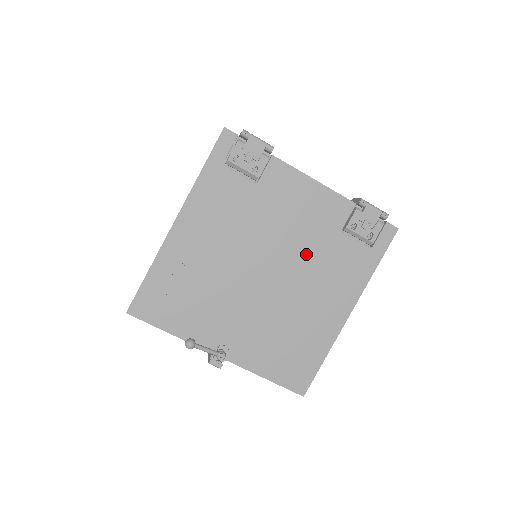
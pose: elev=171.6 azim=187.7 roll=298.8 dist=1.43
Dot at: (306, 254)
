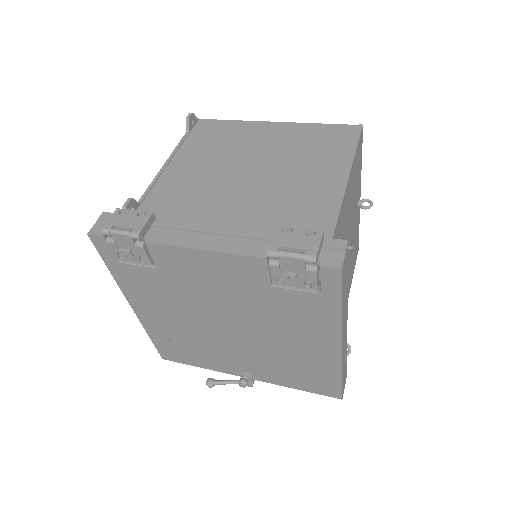
Dot at: (253, 310)
